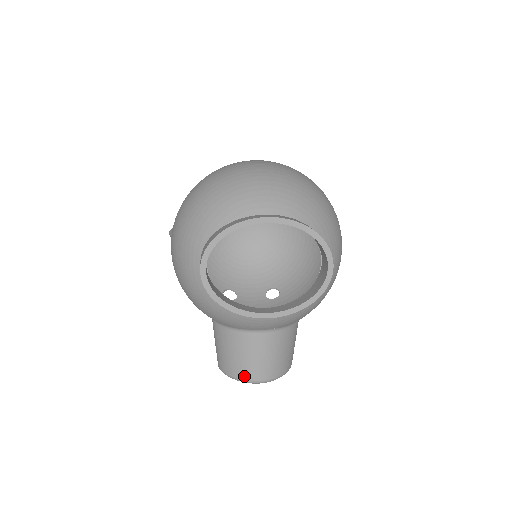
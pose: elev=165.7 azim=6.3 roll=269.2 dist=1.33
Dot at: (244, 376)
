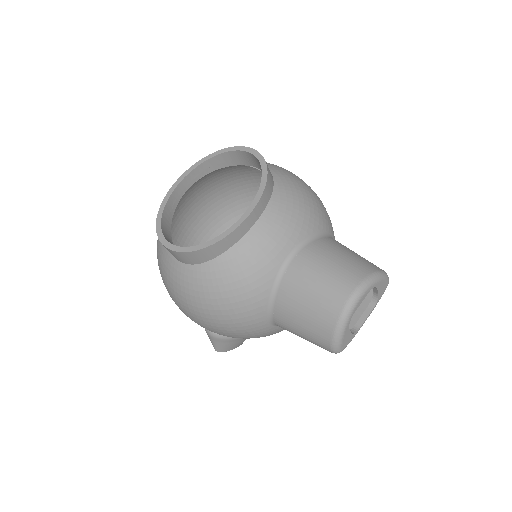
Dot at: (337, 307)
